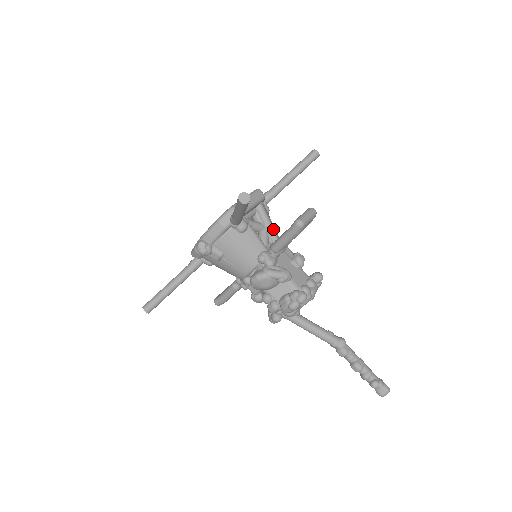
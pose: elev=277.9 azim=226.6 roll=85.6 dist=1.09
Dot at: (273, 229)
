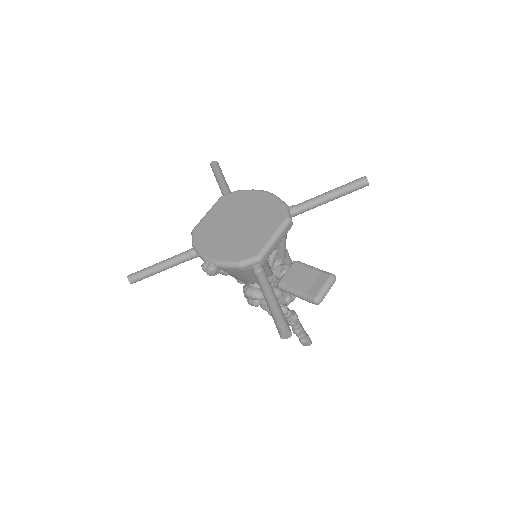
Dot at: (285, 250)
